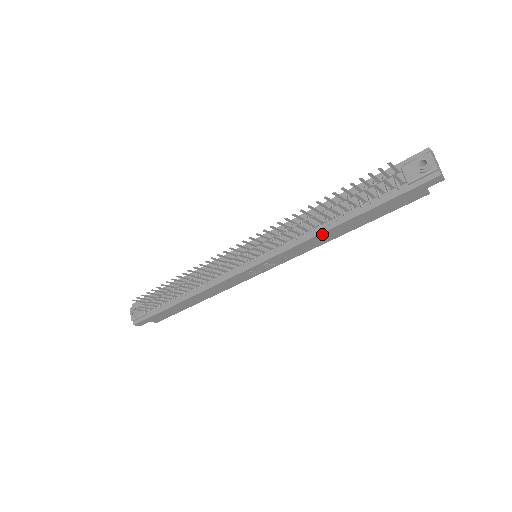
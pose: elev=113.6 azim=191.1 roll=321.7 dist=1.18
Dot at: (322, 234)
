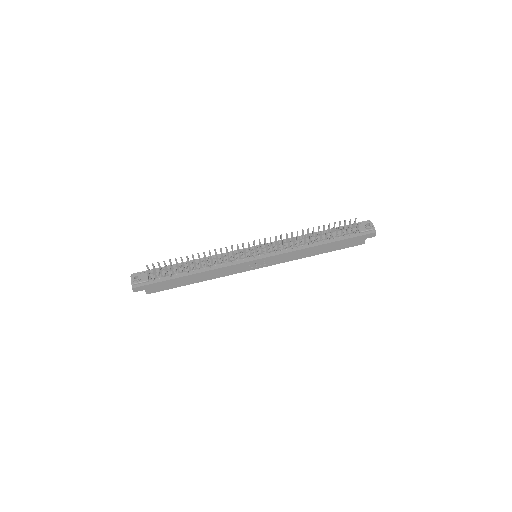
Dot at: (308, 249)
